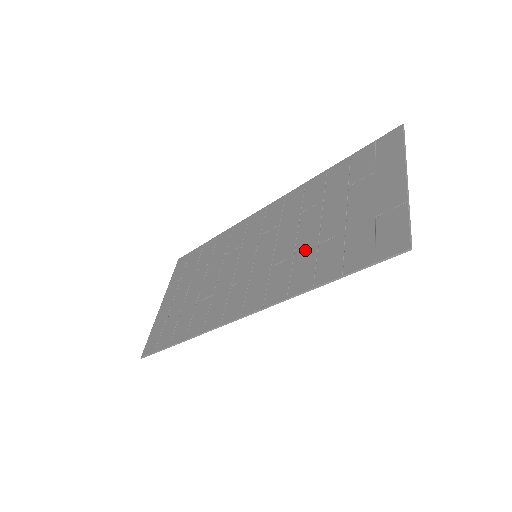
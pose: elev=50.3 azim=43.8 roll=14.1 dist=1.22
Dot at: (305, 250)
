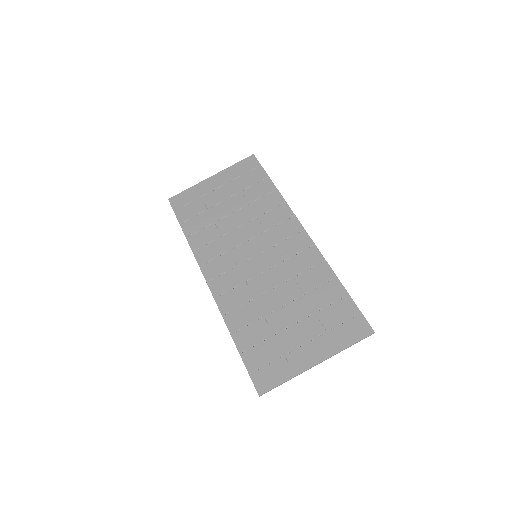
Dot at: (259, 307)
